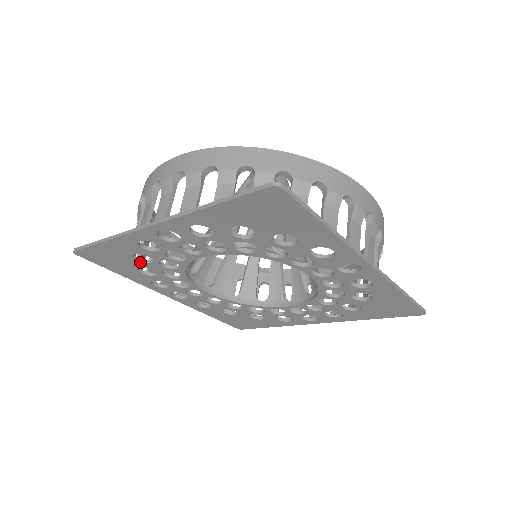
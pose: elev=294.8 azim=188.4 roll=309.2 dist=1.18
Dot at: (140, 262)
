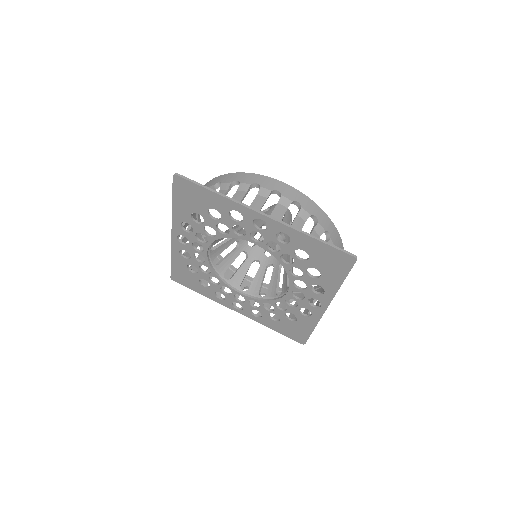
Dot at: (195, 274)
